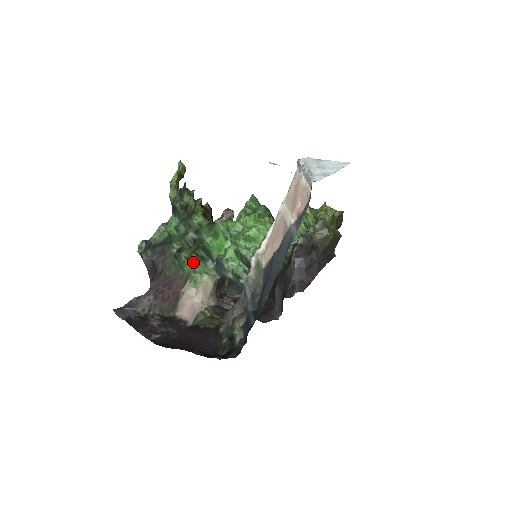
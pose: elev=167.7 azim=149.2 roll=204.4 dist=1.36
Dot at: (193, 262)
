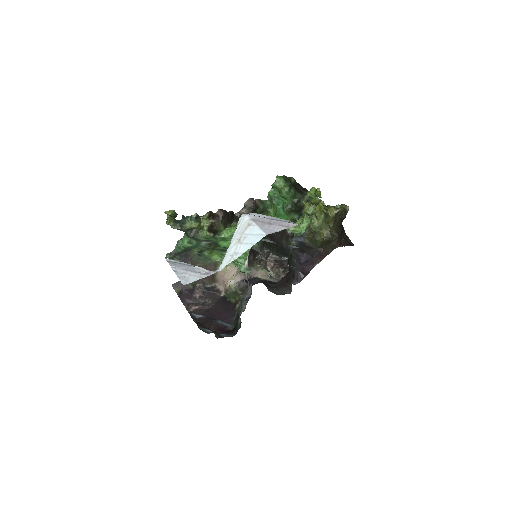
Dot at: (217, 253)
